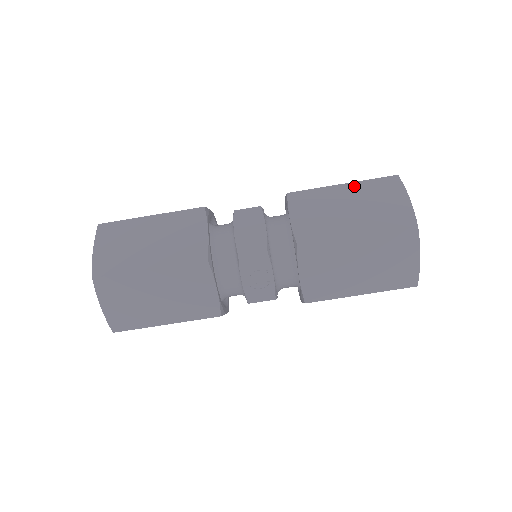
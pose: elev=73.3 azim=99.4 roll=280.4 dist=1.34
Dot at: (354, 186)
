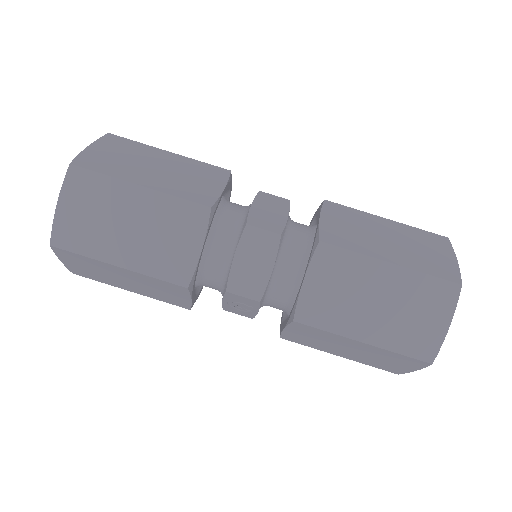
Dot at: (402, 274)
